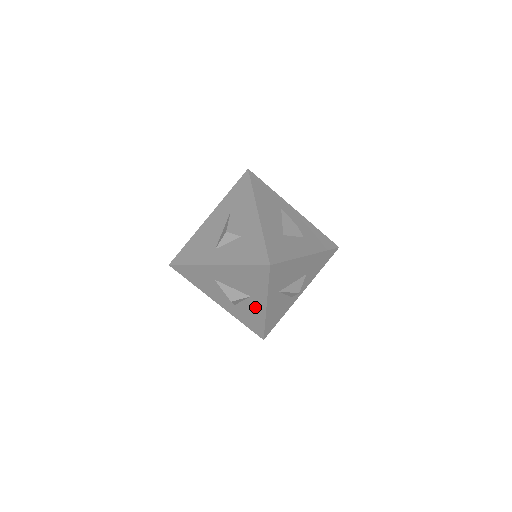
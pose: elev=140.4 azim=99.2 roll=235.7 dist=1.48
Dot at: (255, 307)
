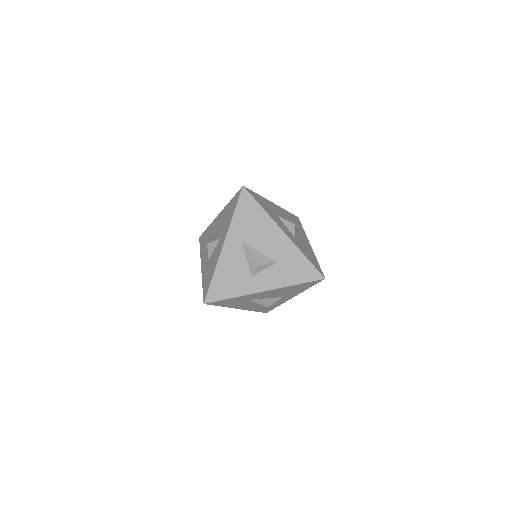
Dot at: (218, 252)
